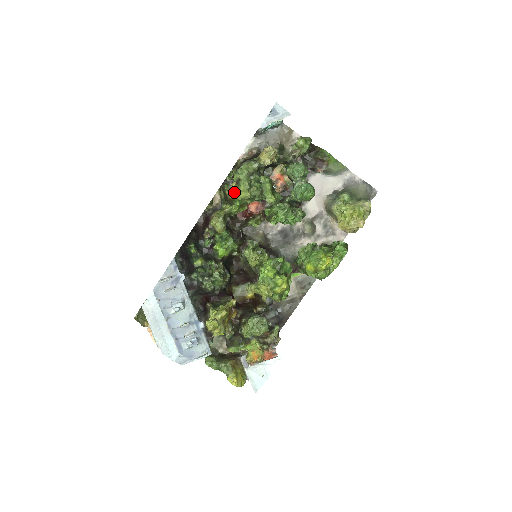
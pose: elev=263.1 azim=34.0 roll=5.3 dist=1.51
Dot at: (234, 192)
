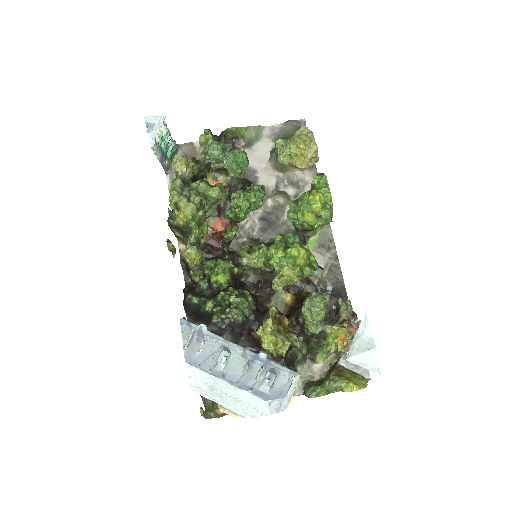
Dot at: (180, 216)
